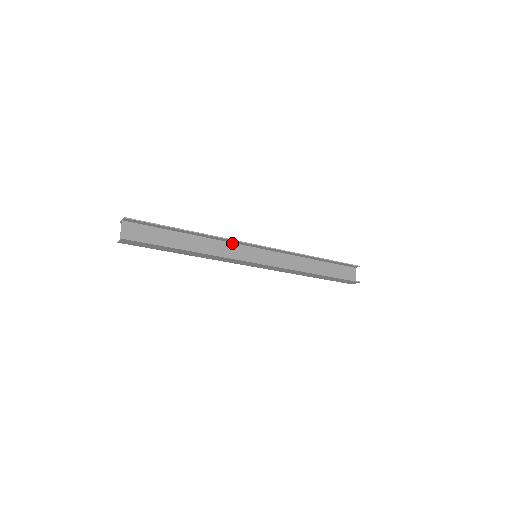
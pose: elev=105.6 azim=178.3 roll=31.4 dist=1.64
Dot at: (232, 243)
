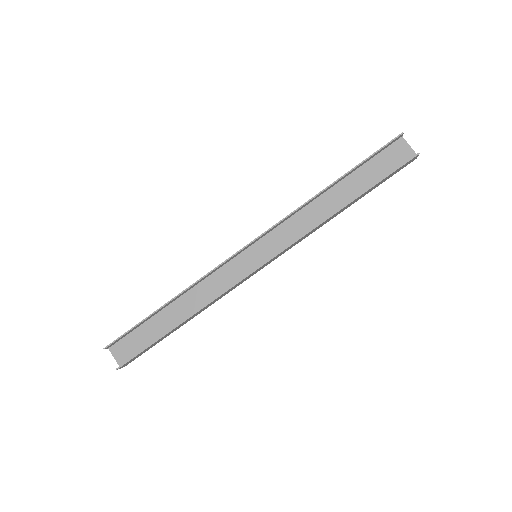
Dot at: (220, 268)
